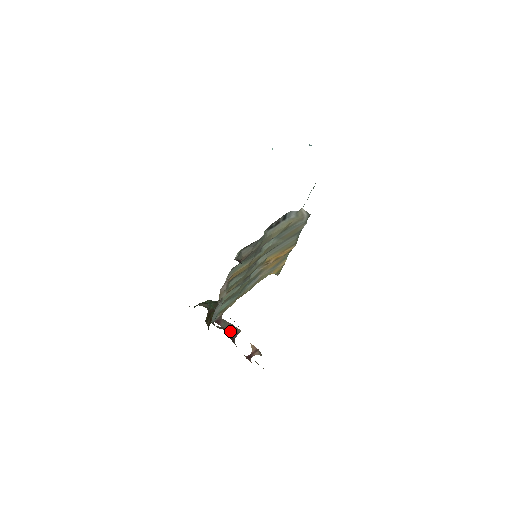
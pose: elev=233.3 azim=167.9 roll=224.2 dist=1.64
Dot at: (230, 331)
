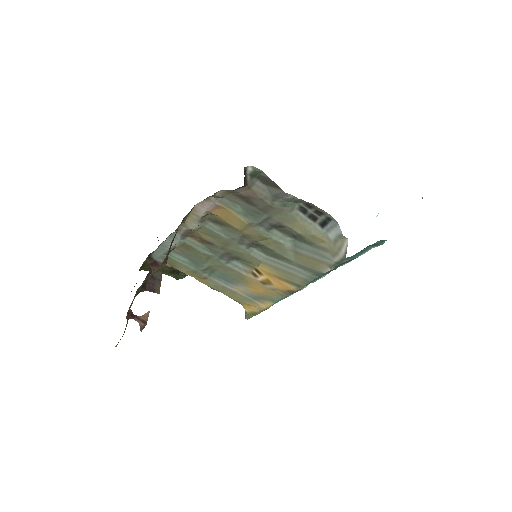
Dot at: (152, 281)
